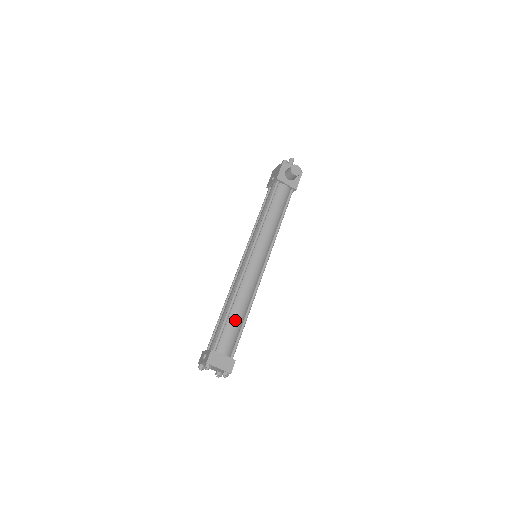
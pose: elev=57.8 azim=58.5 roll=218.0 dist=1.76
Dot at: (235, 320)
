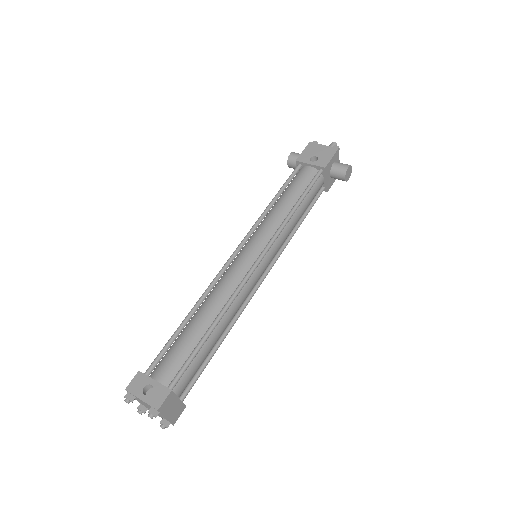
Dot at: (209, 347)
